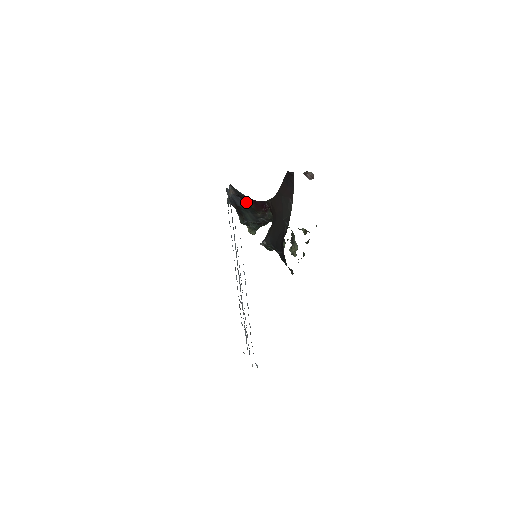
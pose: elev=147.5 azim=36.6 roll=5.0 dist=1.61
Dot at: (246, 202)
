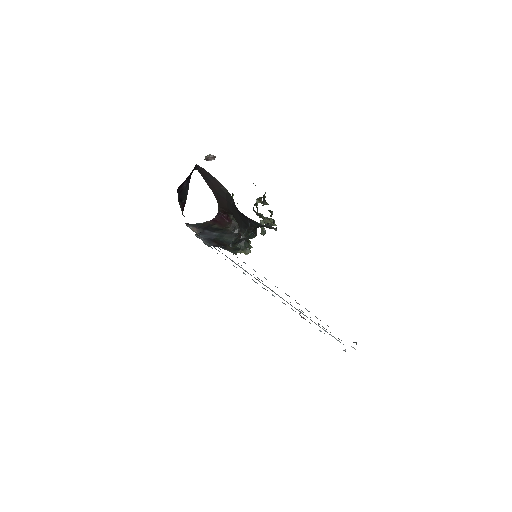
Dot at: (212, 229)
